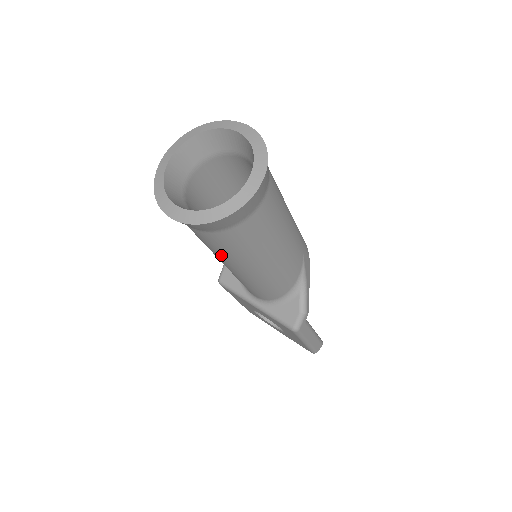
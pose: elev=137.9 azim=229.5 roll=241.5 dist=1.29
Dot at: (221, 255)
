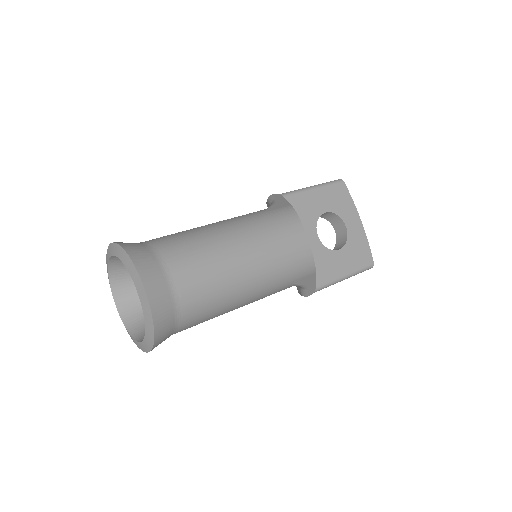
Dot at: occluded
